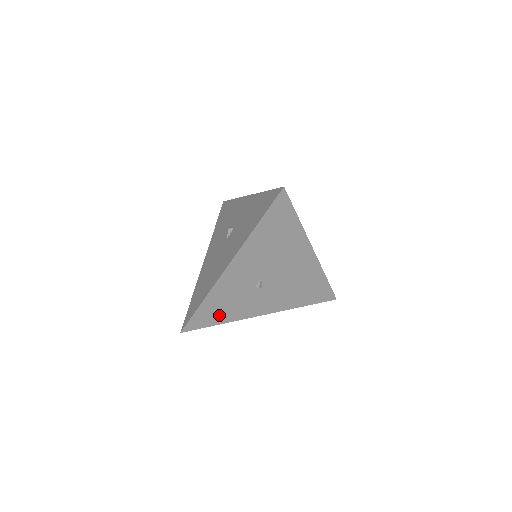
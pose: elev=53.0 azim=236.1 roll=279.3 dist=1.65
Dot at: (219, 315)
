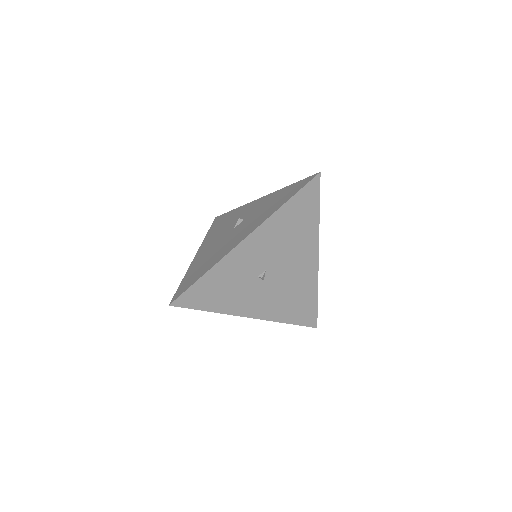
Dot at: (213, 298)
